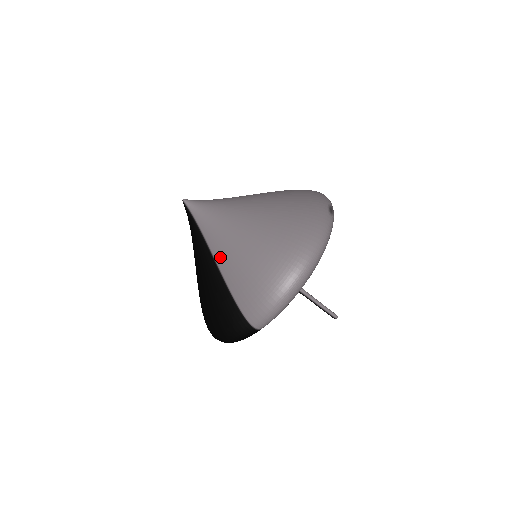
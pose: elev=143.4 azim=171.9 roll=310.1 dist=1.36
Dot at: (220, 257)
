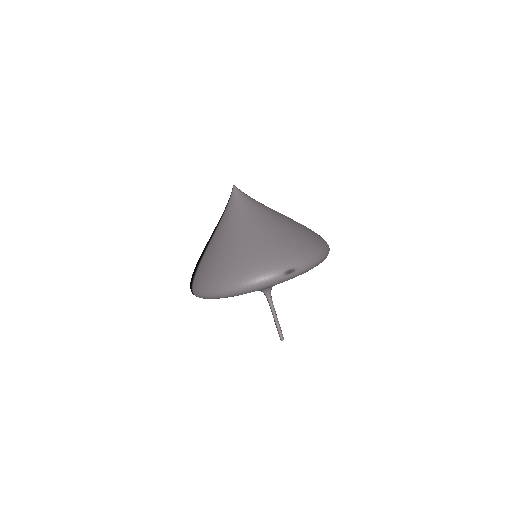
Dot at: (213, 238)
